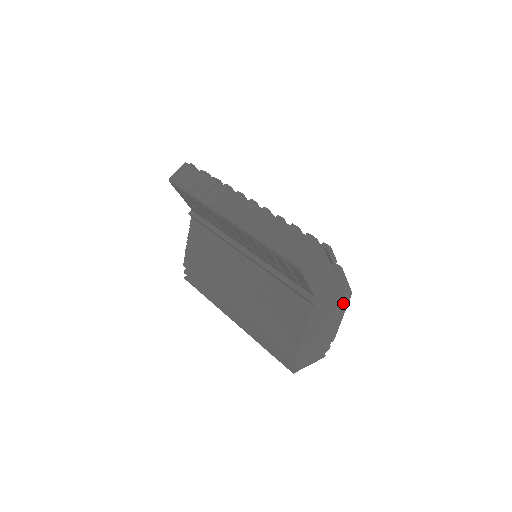
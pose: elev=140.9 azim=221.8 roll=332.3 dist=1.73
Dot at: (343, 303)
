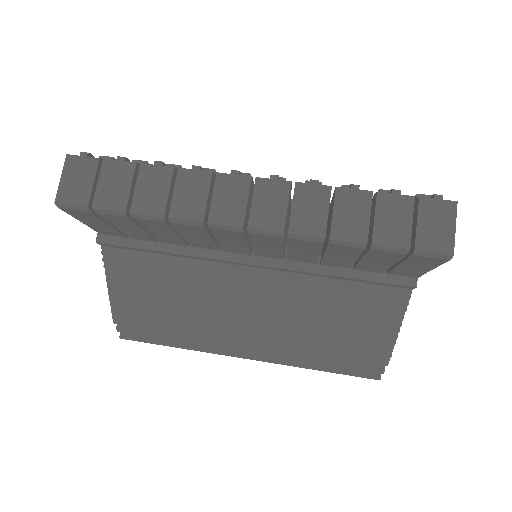
Dot at: occluded
